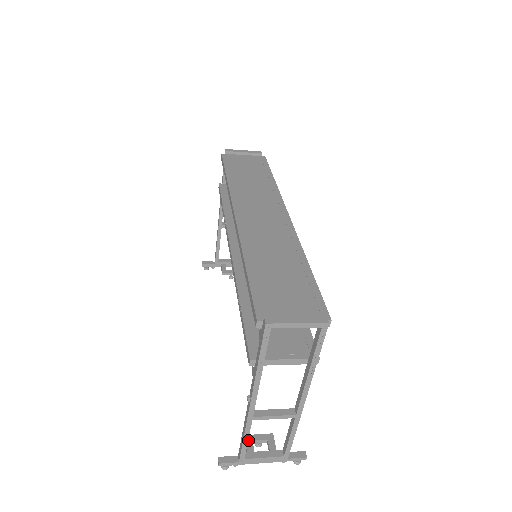
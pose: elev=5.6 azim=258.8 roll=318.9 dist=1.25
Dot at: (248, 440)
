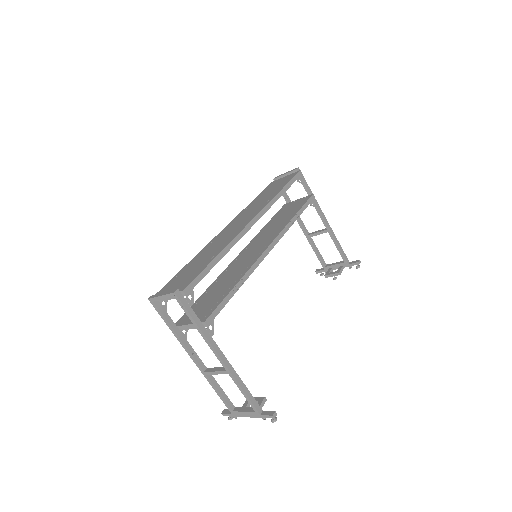
Dot at: occluded
